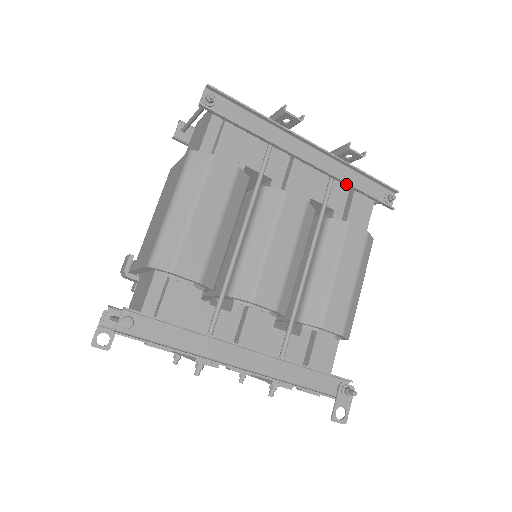
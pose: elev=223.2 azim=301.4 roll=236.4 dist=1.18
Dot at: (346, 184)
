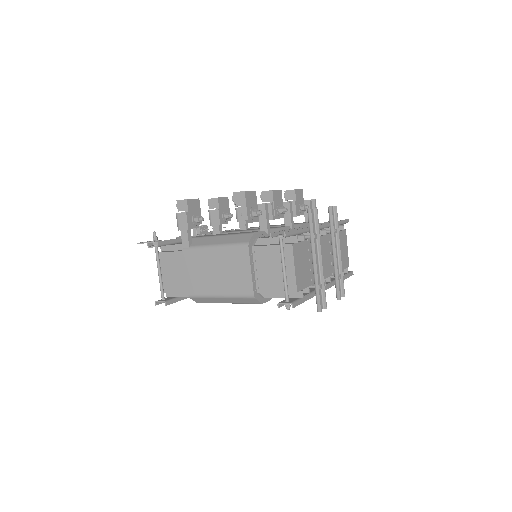
Dot at: occluded
